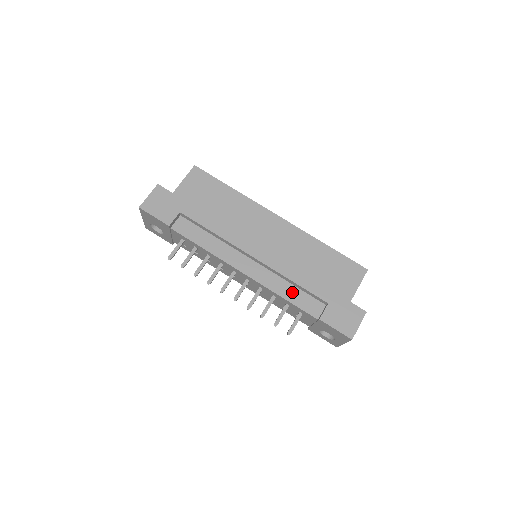
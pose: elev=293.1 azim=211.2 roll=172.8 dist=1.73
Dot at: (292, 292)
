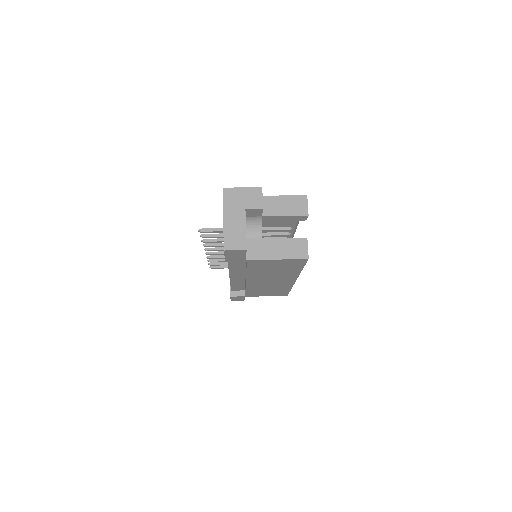
Dot at: occluded
